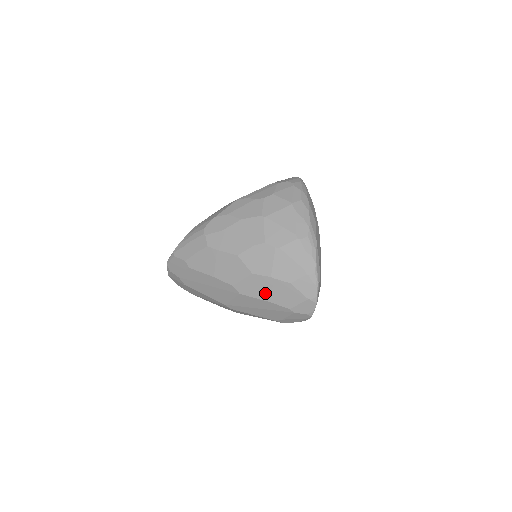
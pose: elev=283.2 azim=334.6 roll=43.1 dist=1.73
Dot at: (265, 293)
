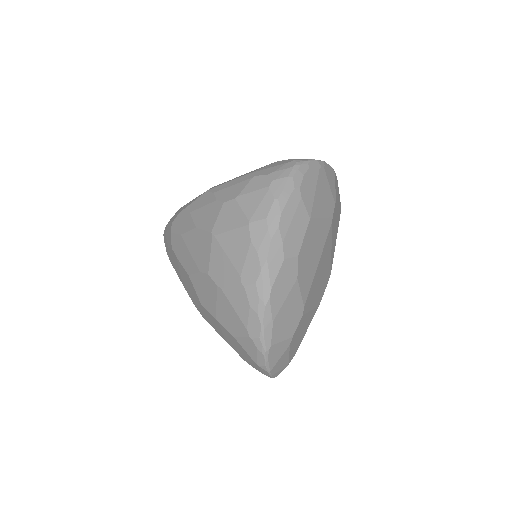
Dot at: (219, 331)
